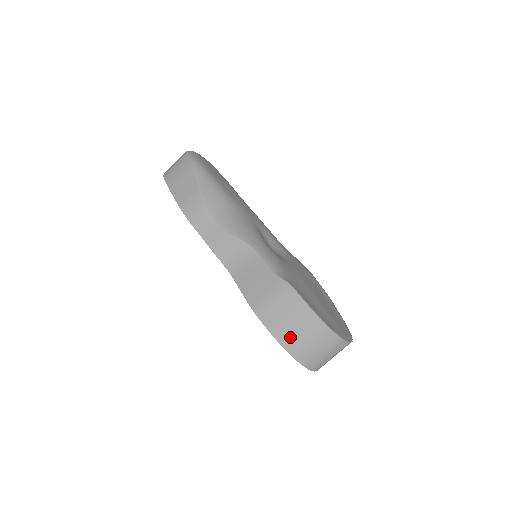
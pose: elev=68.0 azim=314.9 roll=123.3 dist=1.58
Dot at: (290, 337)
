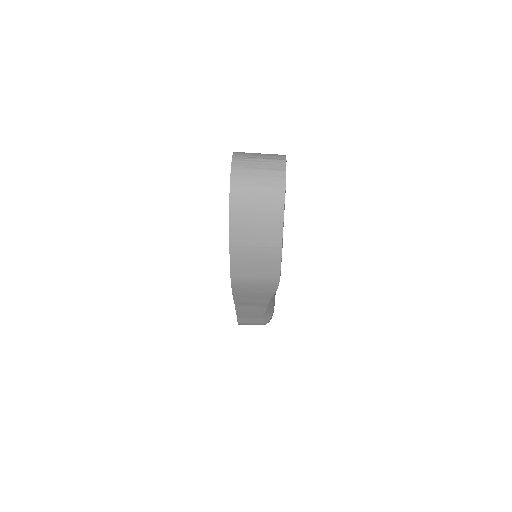
Dot at: occluded
